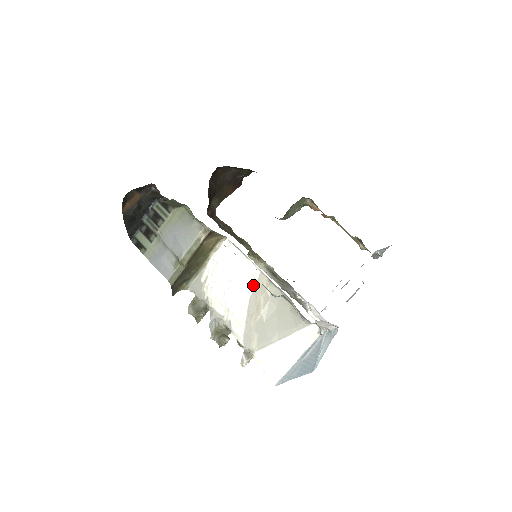
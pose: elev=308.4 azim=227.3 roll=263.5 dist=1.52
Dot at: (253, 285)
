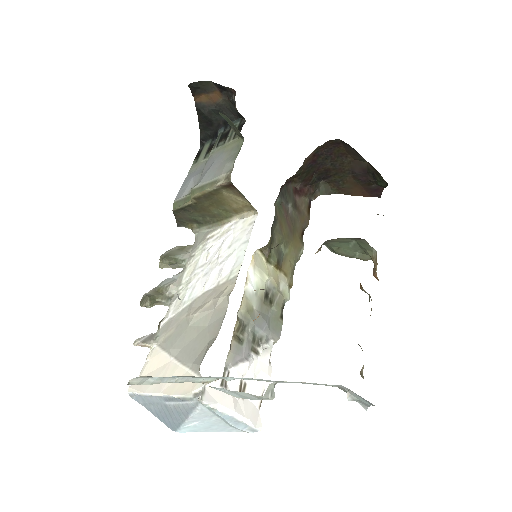
Dot at: (221, 281)
